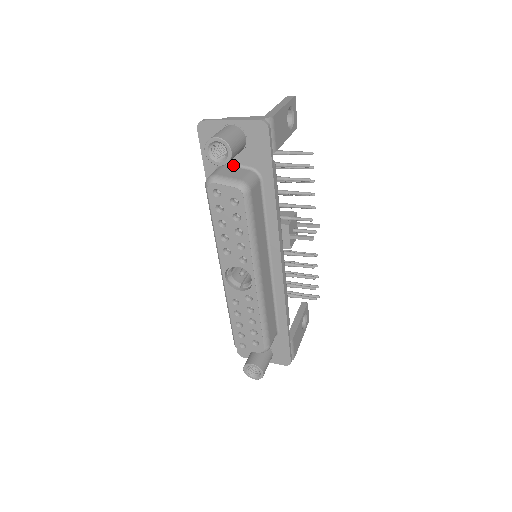
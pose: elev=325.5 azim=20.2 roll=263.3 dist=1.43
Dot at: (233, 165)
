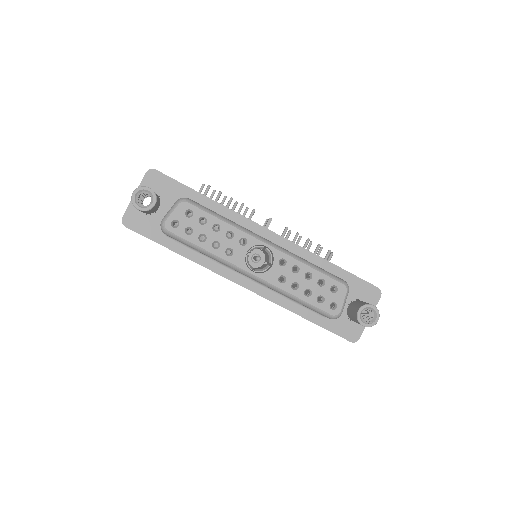
Dot at: occluded
